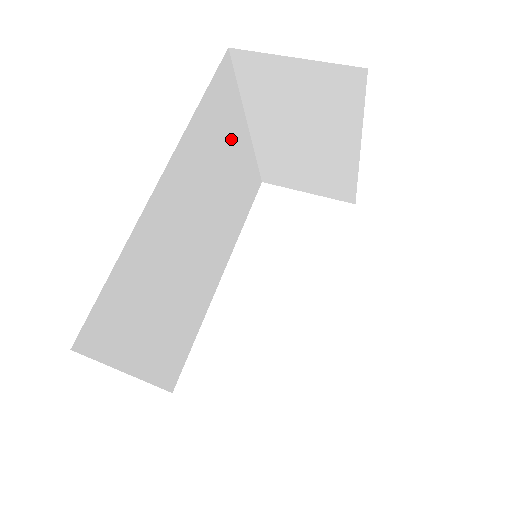
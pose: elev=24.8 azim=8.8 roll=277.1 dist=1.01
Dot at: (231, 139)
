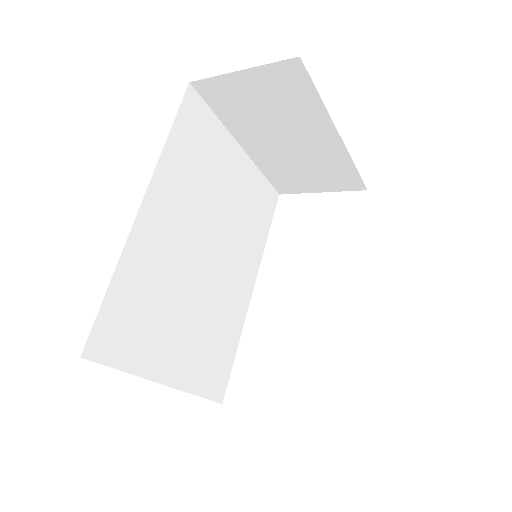
Dot at: (221, 160)
